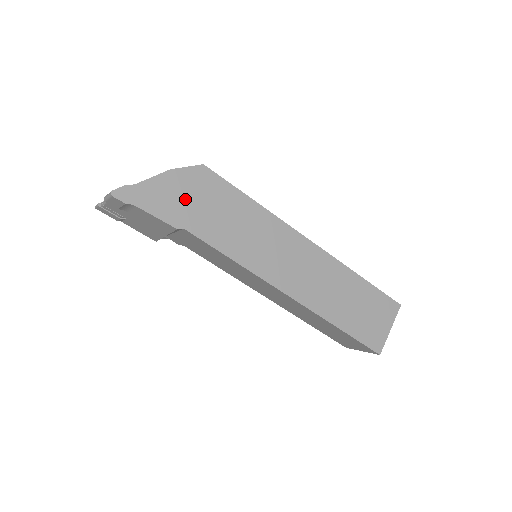
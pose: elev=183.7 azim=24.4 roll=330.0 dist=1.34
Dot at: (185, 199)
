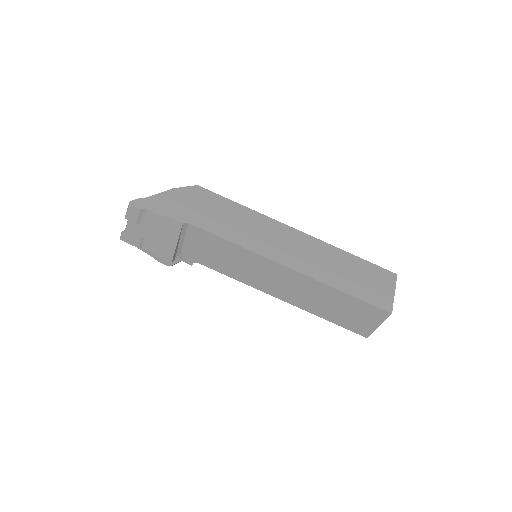
Dot at: (186, 205)
